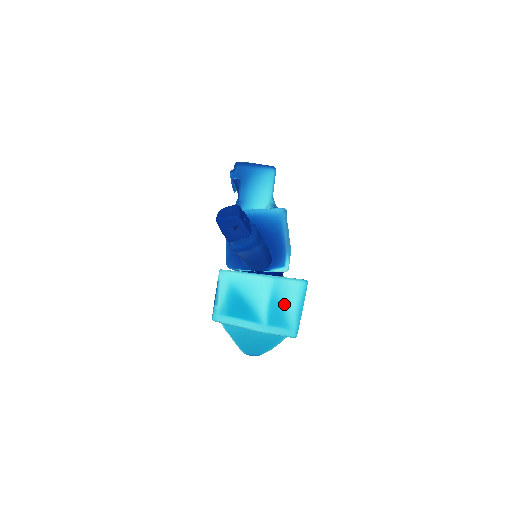
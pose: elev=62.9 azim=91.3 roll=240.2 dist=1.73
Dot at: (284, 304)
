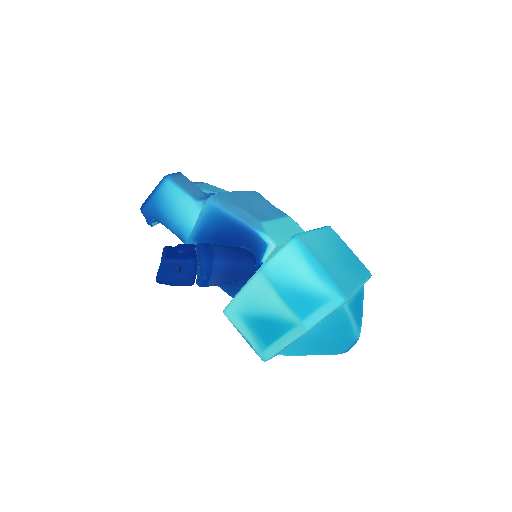
Dot at: (296, 283)
